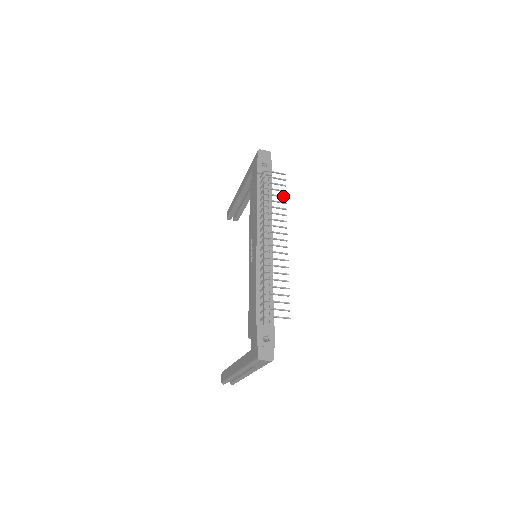
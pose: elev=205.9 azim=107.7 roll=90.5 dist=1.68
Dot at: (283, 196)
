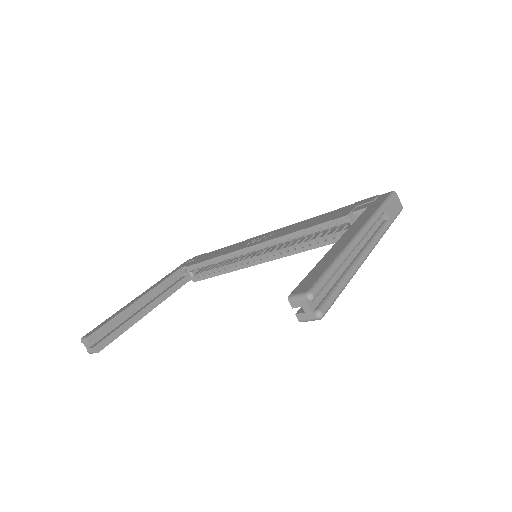
Dot at: occluded
